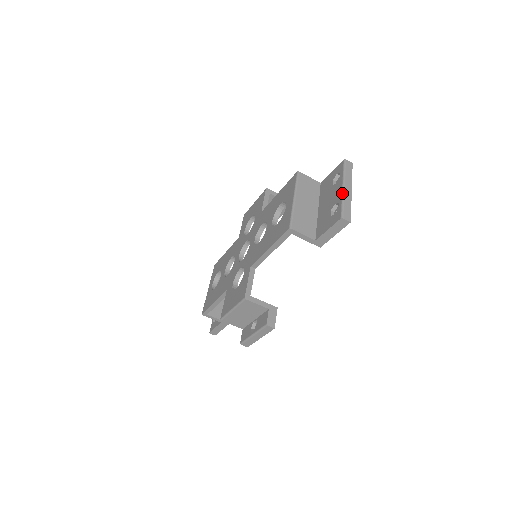
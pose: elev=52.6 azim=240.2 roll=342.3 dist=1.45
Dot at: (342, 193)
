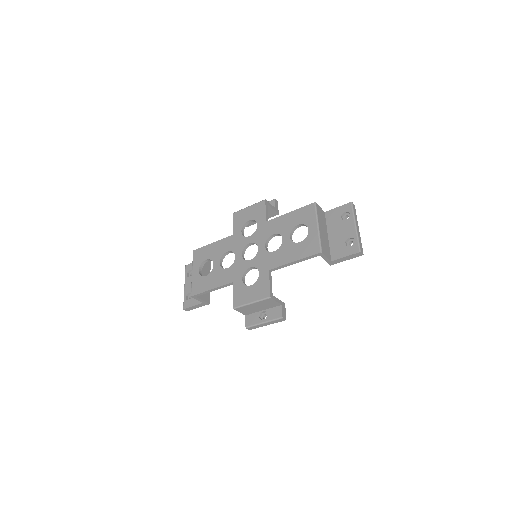
Dot at: (356, 231)
